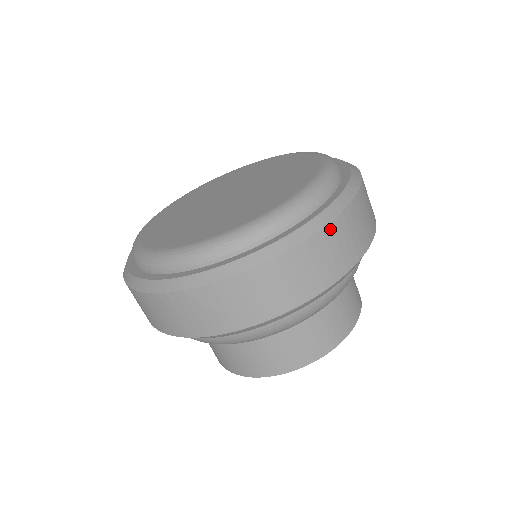
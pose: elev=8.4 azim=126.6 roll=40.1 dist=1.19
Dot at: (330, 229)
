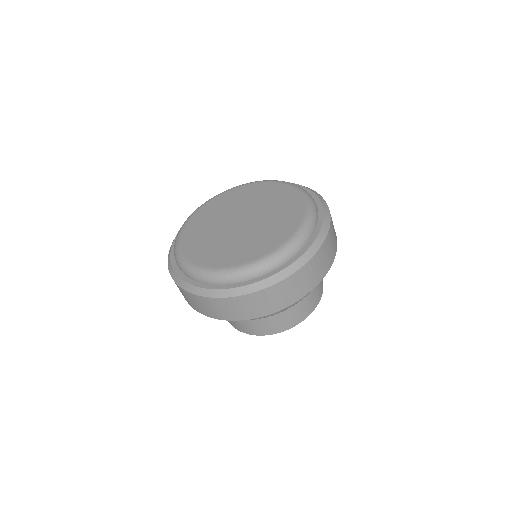
Dot at: (309, 264)
